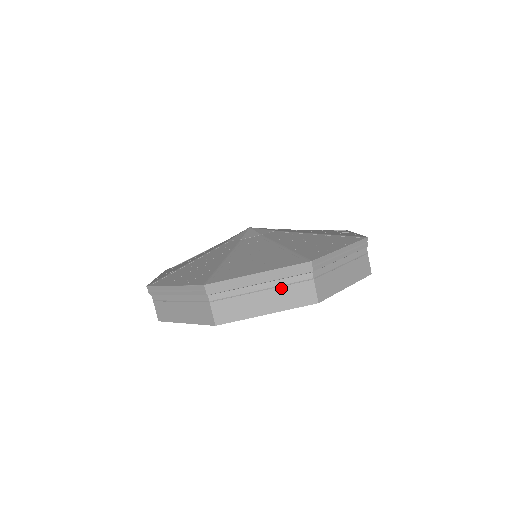
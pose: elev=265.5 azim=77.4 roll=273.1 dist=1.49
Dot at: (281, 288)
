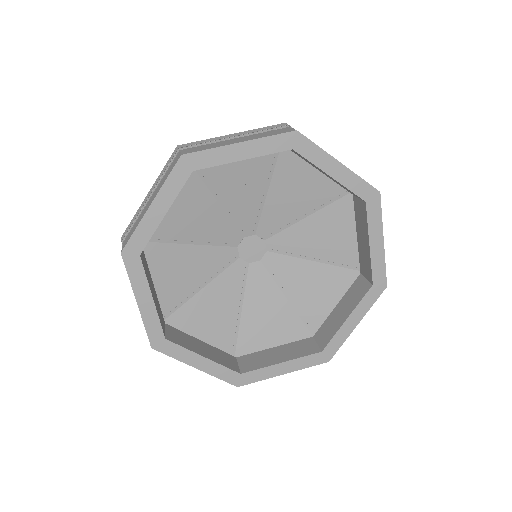
Dot at: (256, 135)
